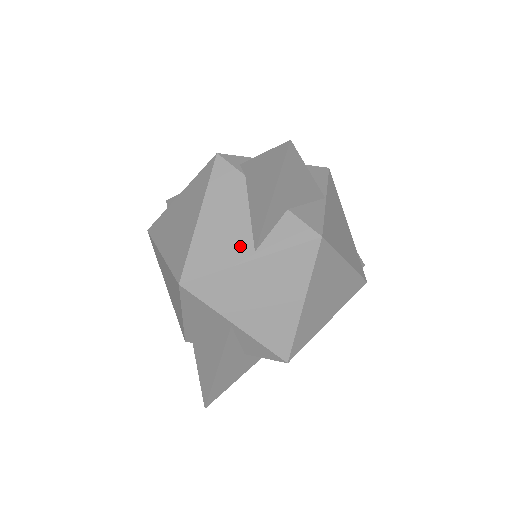
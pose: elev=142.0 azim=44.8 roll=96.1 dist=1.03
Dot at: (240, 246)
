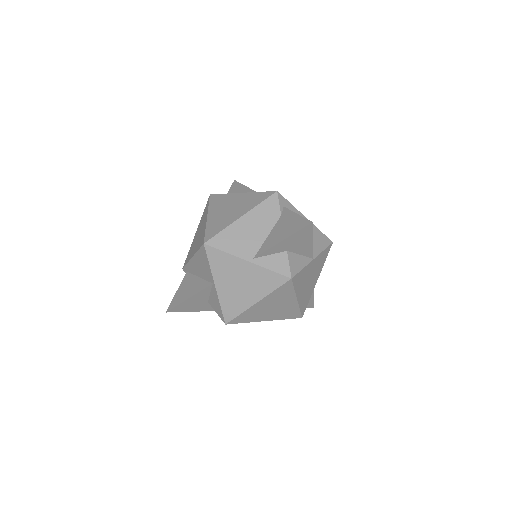
Dot at: (249, 249)
